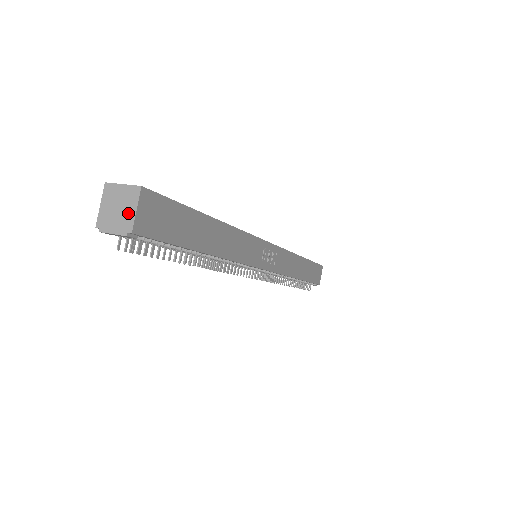
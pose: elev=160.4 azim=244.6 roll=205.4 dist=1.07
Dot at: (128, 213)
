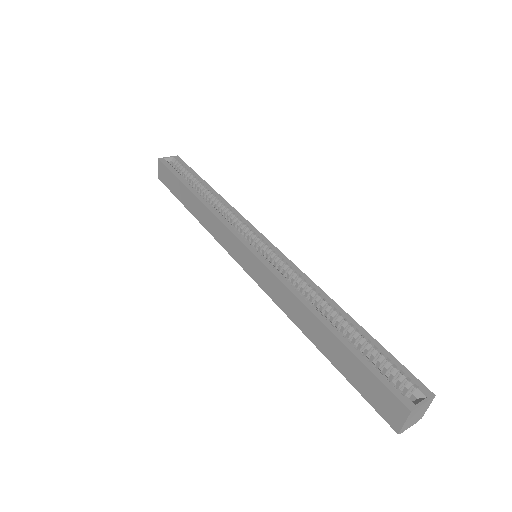
Dot at: (423, 413)
